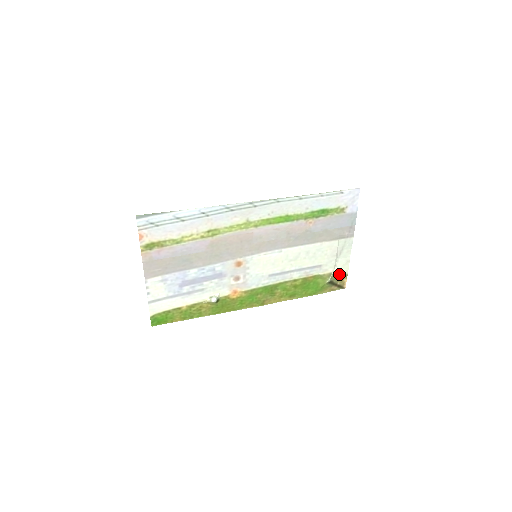
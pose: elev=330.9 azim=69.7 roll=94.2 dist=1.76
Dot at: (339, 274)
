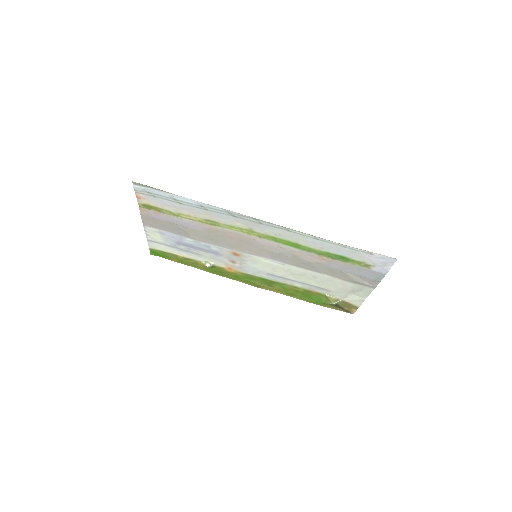
Dot at: (348, 303)
